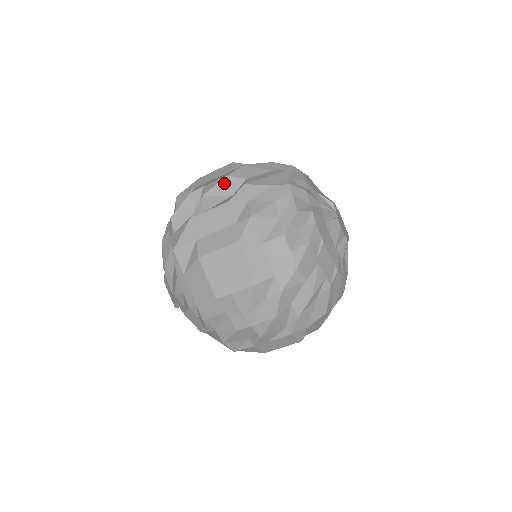
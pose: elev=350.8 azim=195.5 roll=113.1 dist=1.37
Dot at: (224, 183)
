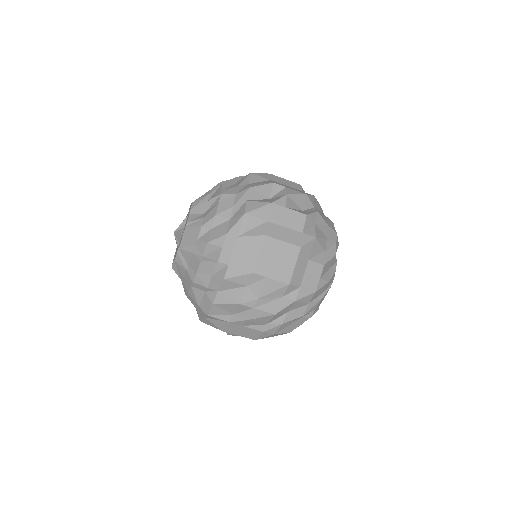
Dot at: (303, 198)
